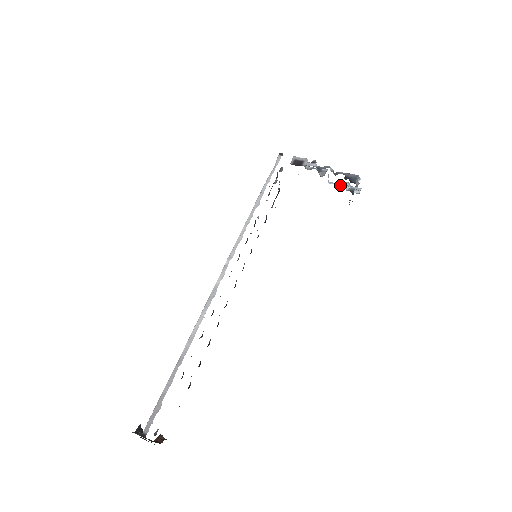
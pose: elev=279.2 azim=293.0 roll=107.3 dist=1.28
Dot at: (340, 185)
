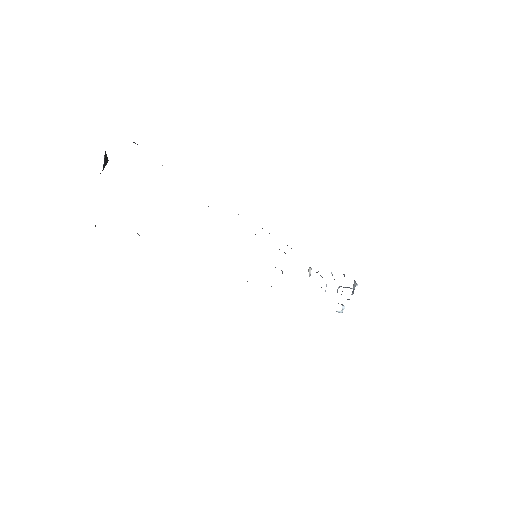
Dot at: (337, 291)
